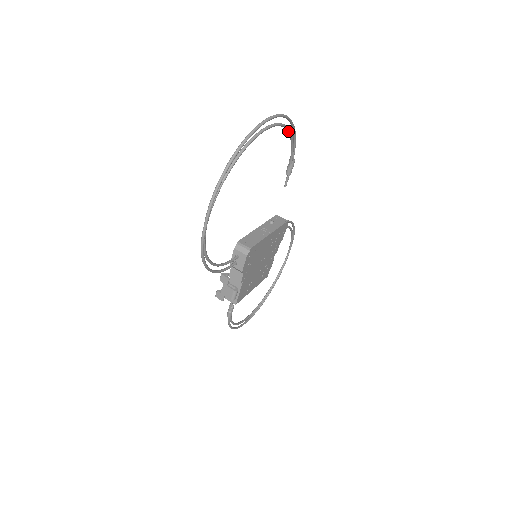
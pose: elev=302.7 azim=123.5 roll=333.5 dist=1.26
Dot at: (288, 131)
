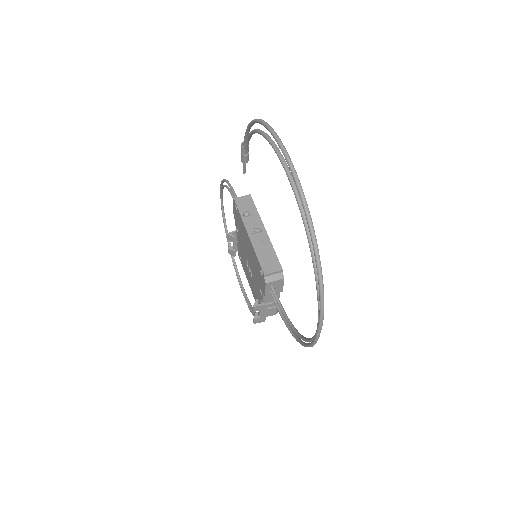
Dot at: (261, 134)
